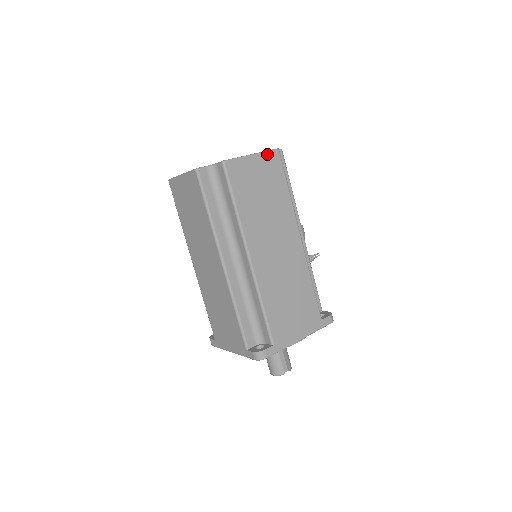
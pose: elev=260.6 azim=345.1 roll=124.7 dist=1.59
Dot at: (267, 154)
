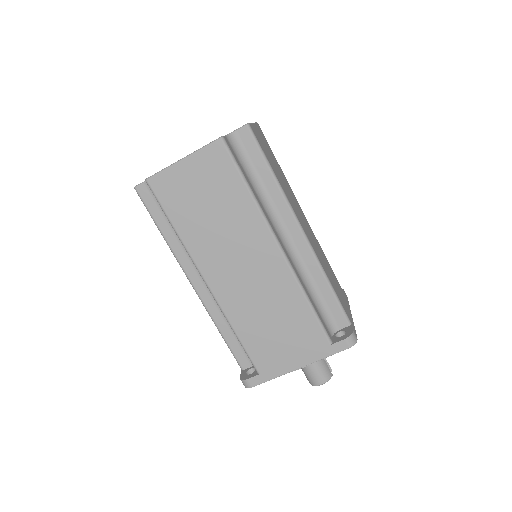
Dot at: (257, 126)
